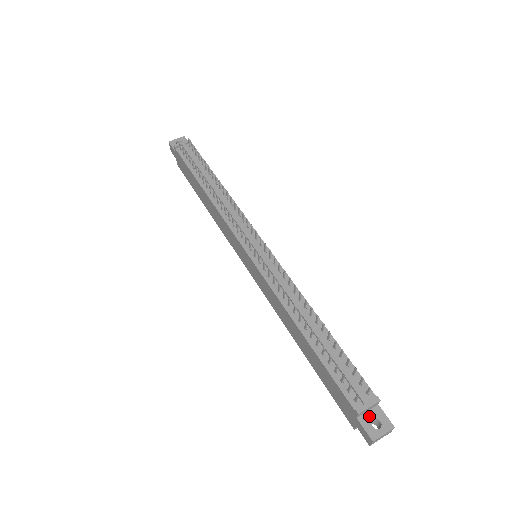
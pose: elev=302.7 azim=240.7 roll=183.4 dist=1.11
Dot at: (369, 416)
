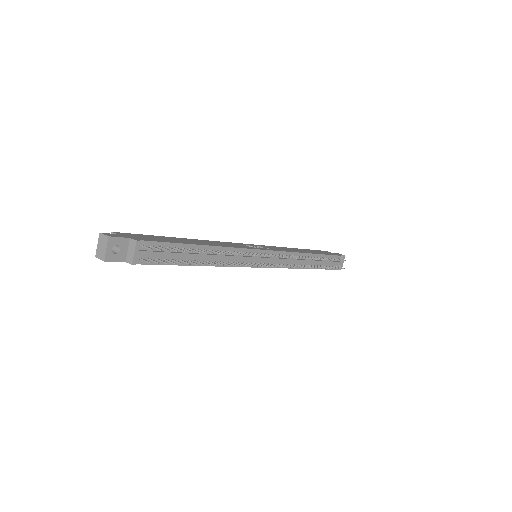
Dot at: occluded
